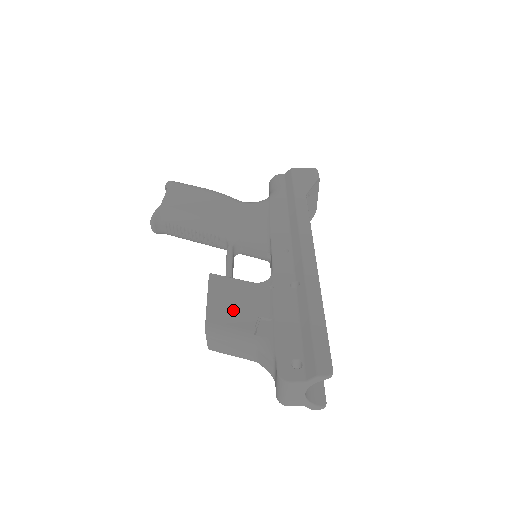
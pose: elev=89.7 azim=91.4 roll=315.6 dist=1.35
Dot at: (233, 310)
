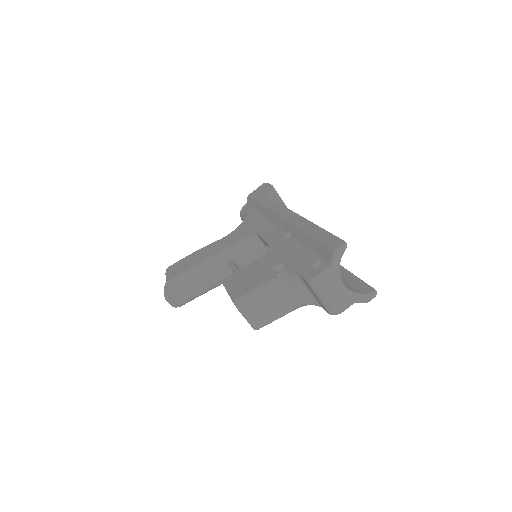
Dot at: (250, 281)
